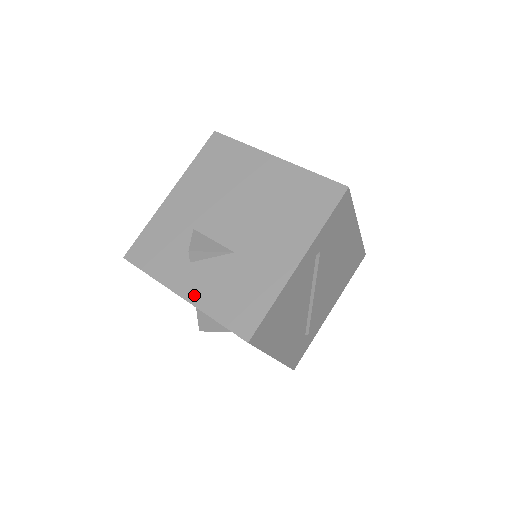
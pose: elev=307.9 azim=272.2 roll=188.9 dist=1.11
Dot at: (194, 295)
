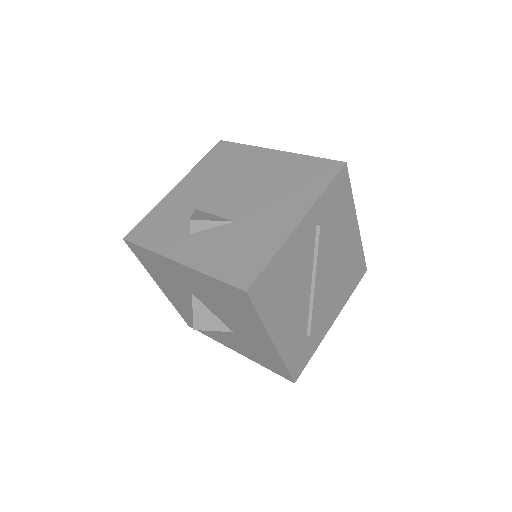
Dot at: (192, 259)
